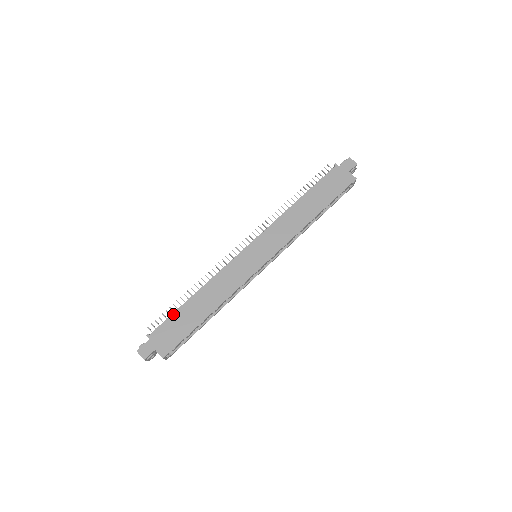
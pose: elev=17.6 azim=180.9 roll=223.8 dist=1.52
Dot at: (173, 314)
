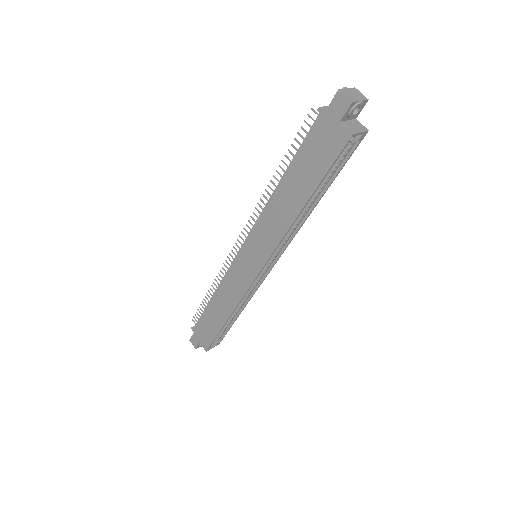
Dot at: (202, 314)
